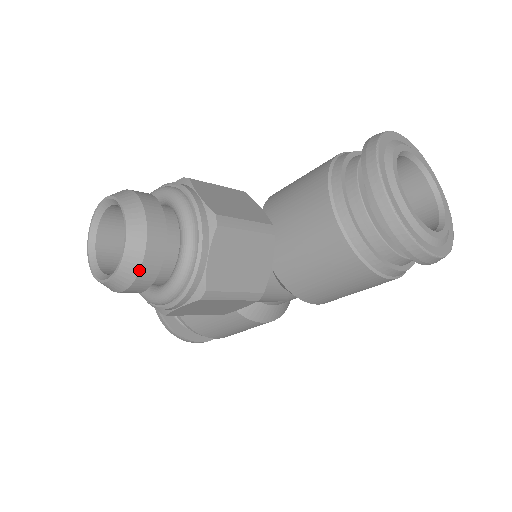
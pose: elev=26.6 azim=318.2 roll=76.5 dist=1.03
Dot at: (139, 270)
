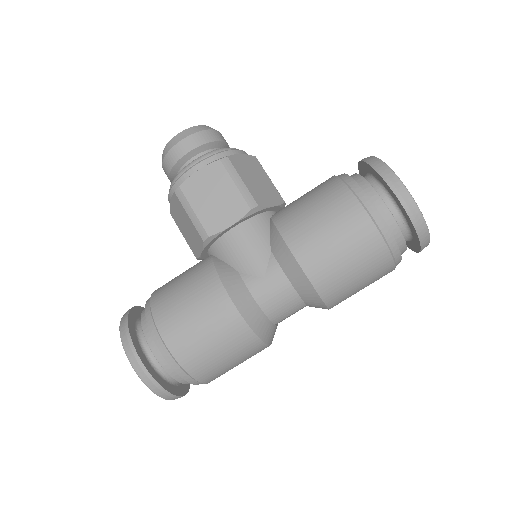
Dot at: (201, 131)
